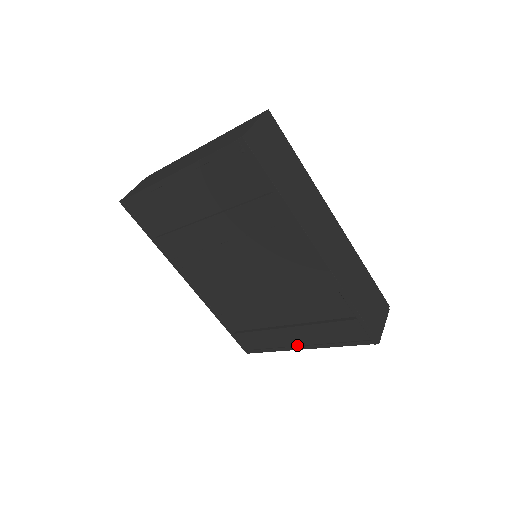
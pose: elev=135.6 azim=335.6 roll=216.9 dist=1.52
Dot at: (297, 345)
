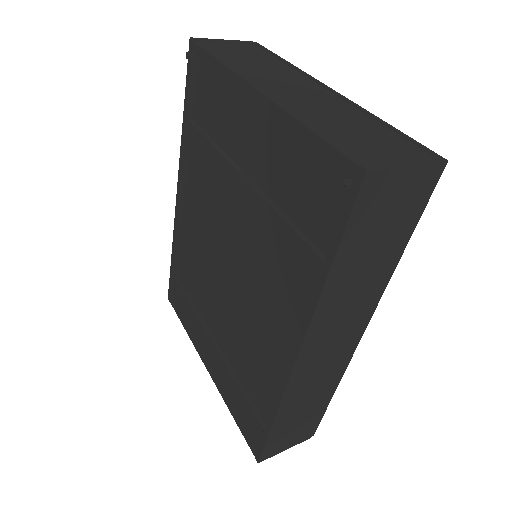
Dot at: (205, 357)
